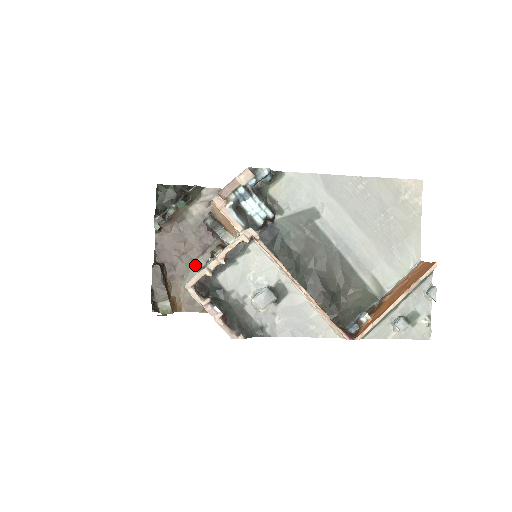
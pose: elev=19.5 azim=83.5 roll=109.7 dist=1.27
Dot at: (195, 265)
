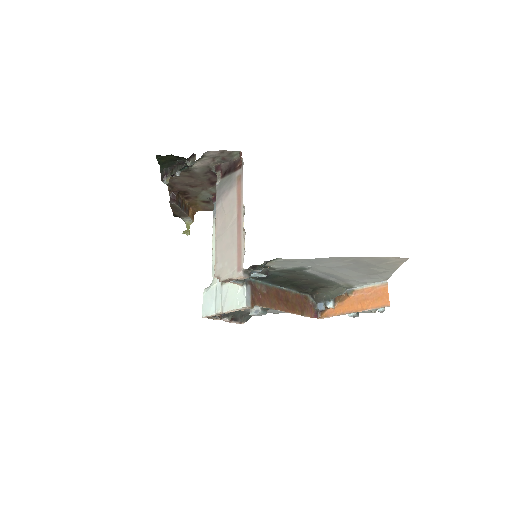
Dot at: (207, 192)
